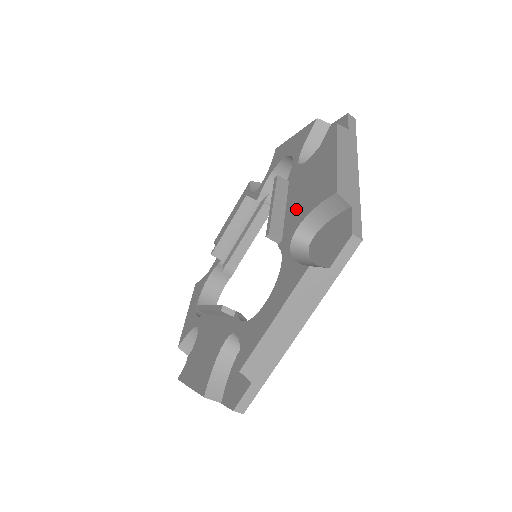
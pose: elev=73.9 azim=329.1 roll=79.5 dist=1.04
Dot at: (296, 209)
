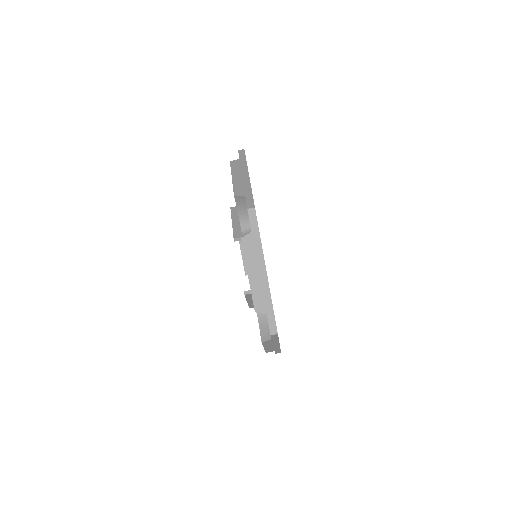
Dot at: occluded
